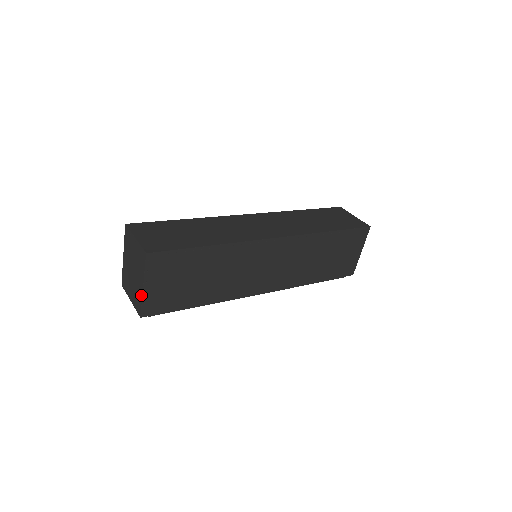
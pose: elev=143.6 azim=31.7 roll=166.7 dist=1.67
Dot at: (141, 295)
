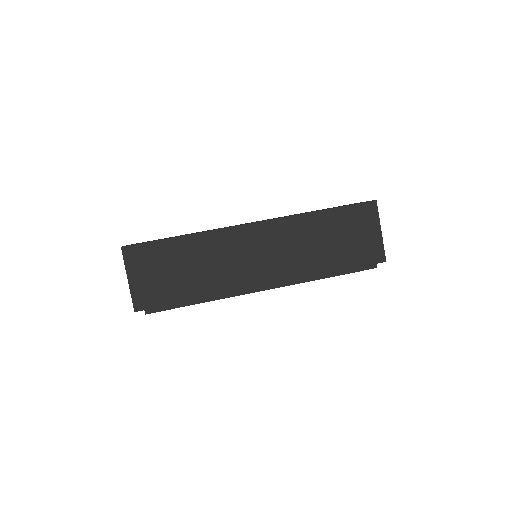
Dot at: (130, 289)
